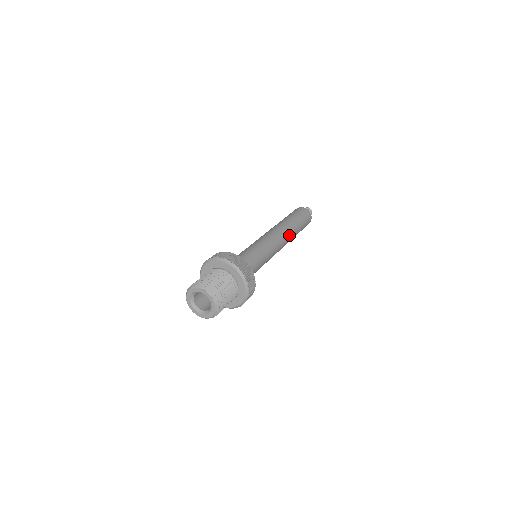
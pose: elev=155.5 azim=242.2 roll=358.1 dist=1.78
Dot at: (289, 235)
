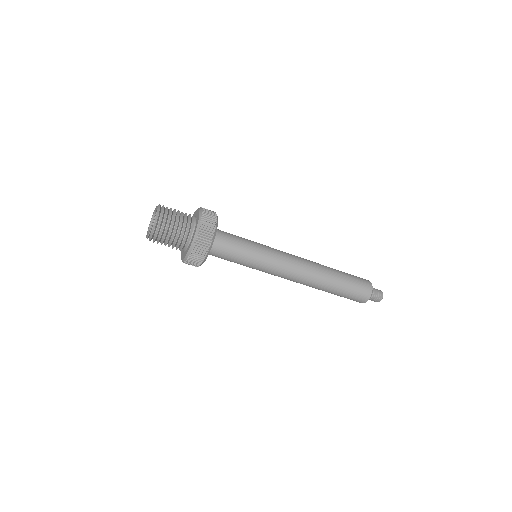
Dot at: (313, 277)
